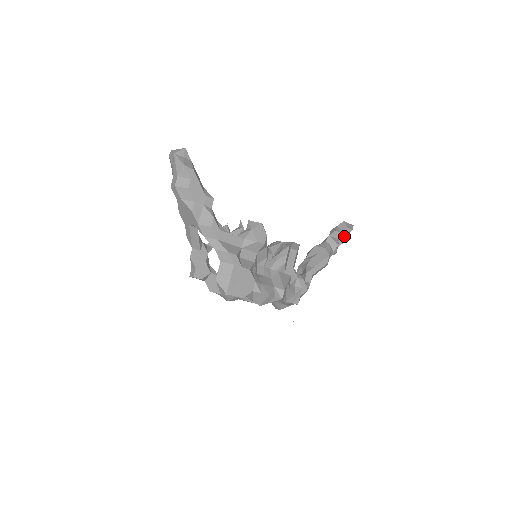
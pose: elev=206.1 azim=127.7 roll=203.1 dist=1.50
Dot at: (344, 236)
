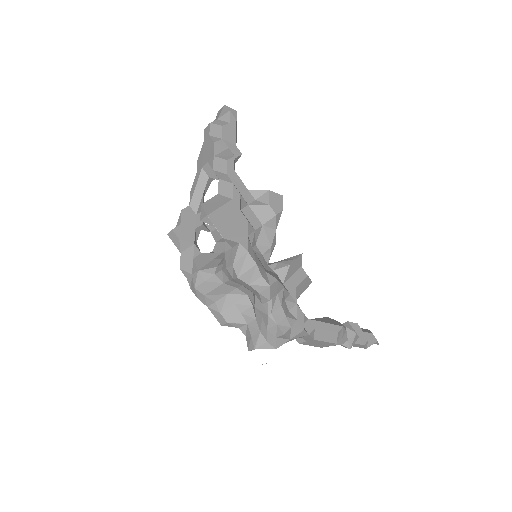
Dot at: (366, 338)
